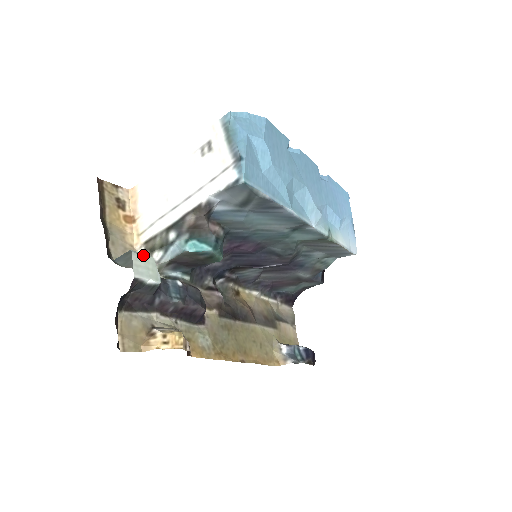
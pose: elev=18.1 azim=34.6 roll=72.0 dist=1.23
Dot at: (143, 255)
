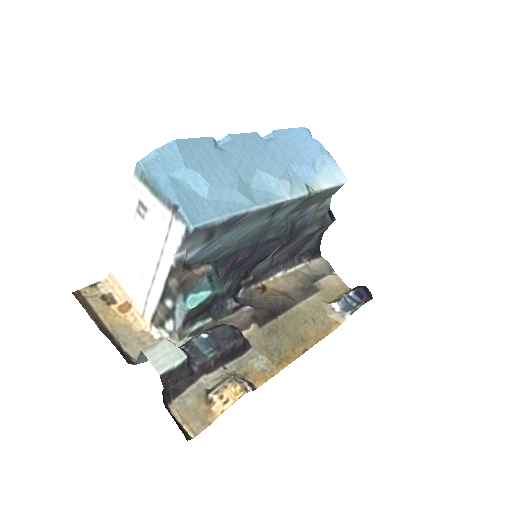
Dot at: (155, 345)
